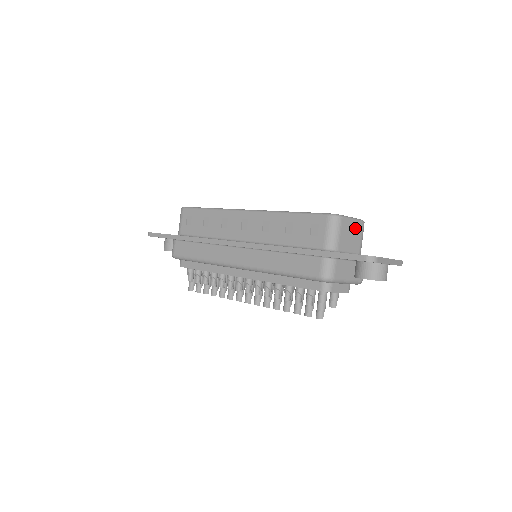
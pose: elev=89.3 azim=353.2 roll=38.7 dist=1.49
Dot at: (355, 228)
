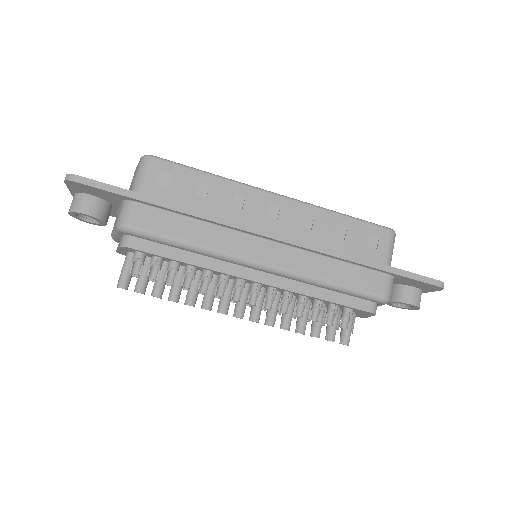
Dot at: occluded
